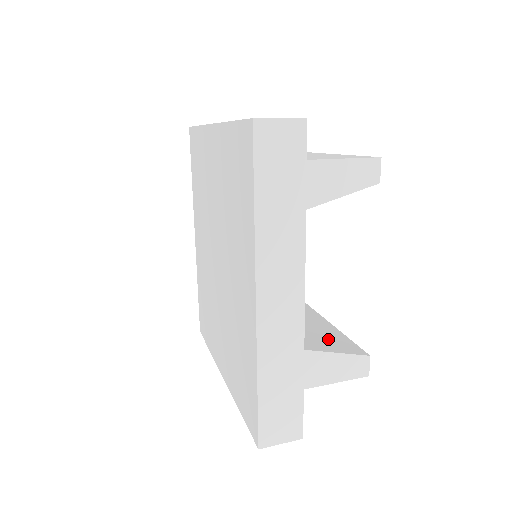
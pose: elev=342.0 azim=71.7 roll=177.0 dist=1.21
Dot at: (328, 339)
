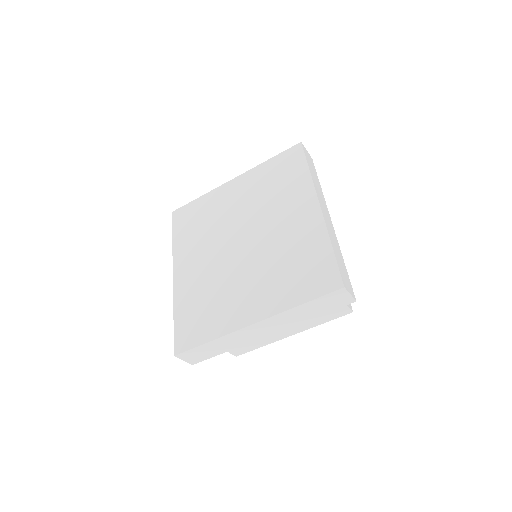
Dot at: occluded
